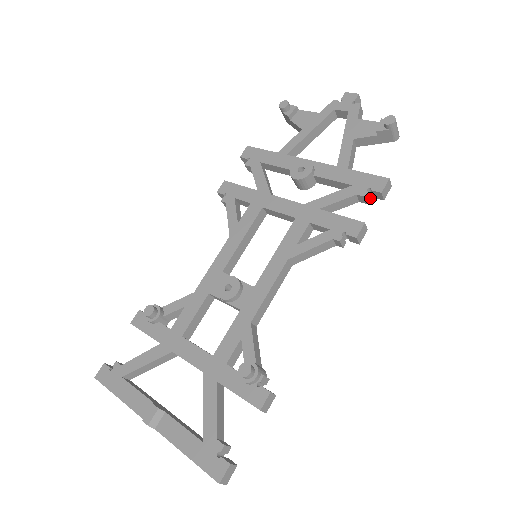
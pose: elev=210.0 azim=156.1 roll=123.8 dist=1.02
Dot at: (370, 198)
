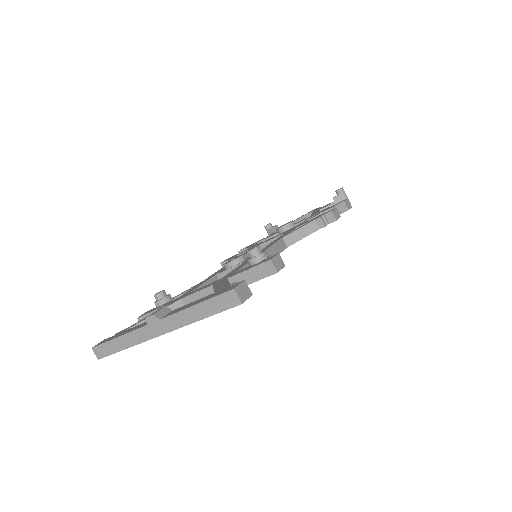
Dot at: occluded
